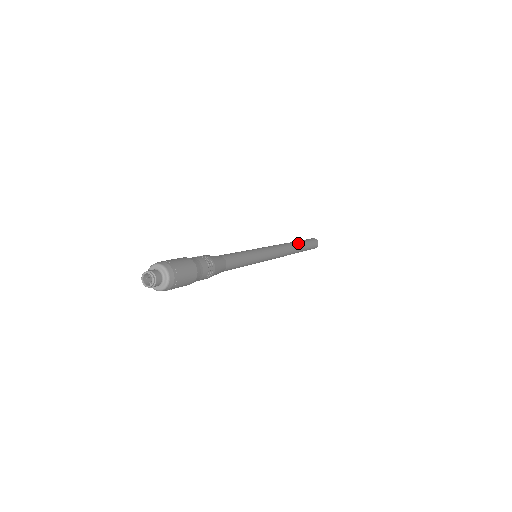
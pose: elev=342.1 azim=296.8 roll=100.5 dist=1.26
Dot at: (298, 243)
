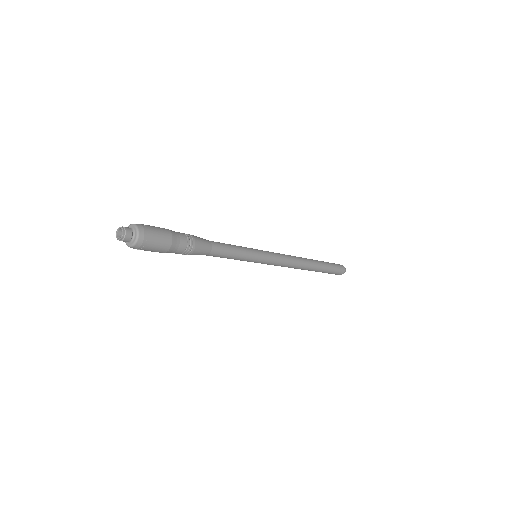
Dot at: (316, 266)
